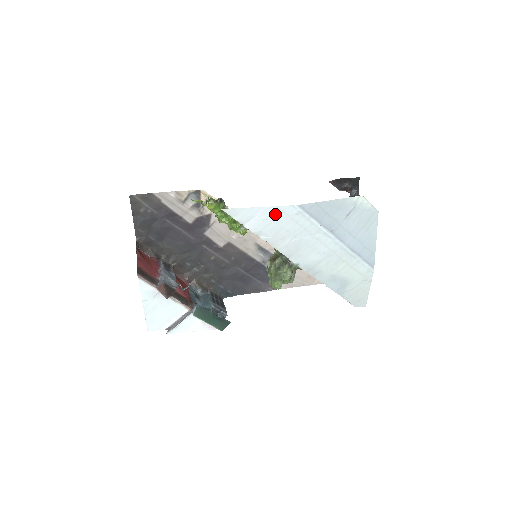
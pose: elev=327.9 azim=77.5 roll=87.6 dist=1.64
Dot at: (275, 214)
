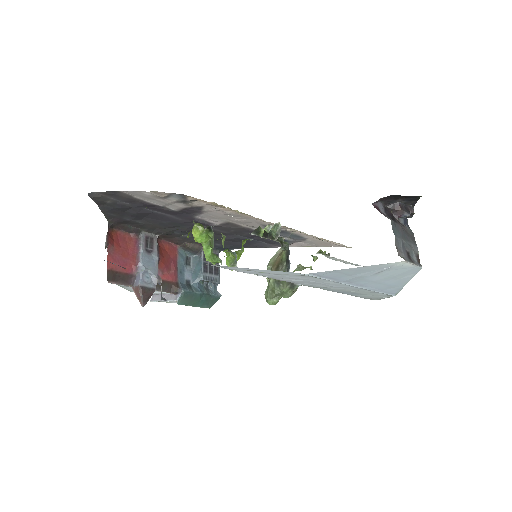
Dot at: (276, 272)
